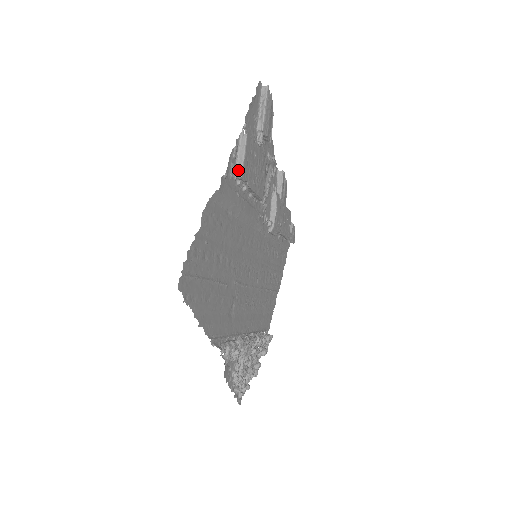
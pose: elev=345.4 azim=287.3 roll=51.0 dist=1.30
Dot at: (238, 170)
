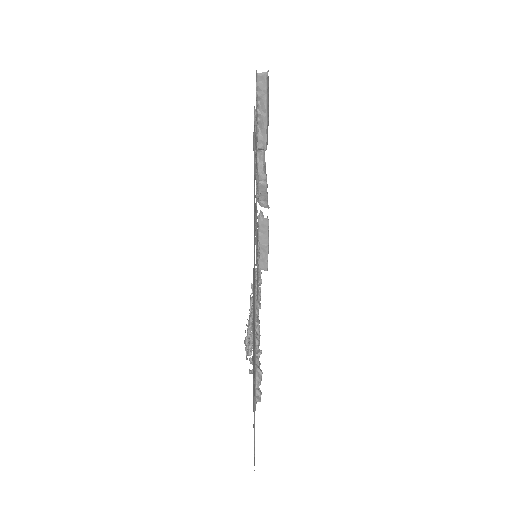
Dot at: (261, 263)
